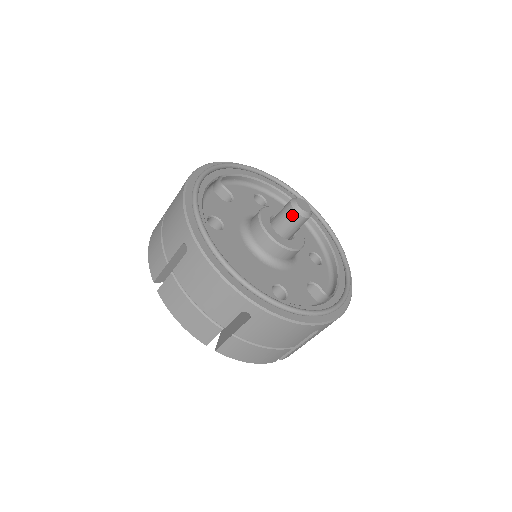
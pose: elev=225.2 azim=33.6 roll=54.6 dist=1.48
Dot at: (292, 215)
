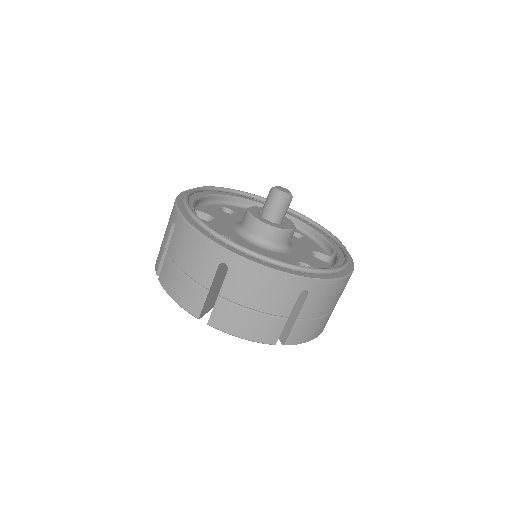
Dot at: (280, 201)
